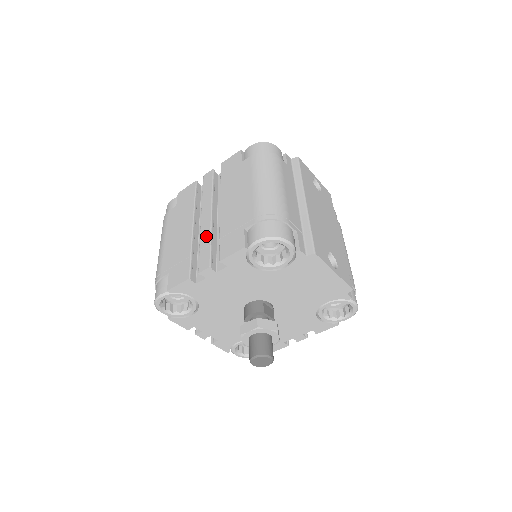
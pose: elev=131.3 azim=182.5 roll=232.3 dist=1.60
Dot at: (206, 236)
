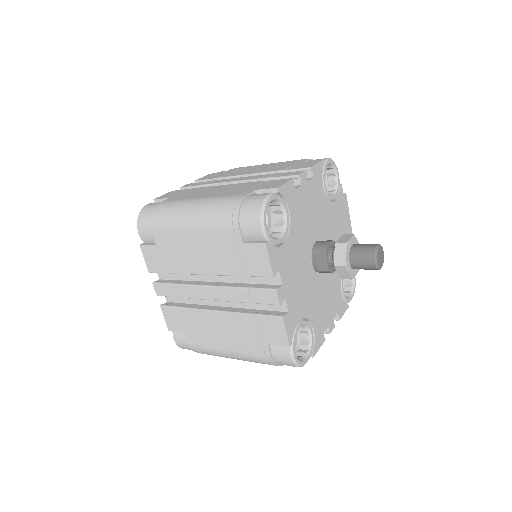
Dot at: (264, 175)
